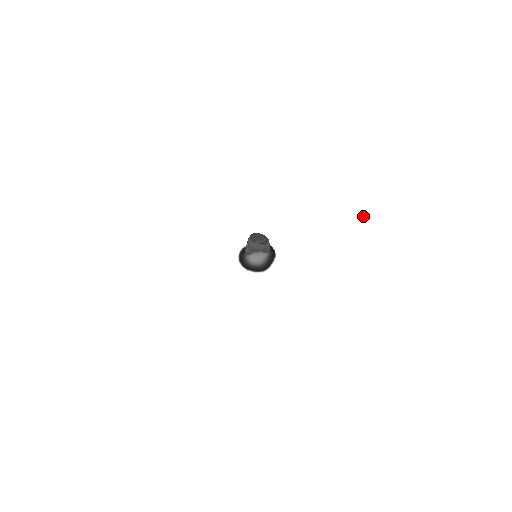
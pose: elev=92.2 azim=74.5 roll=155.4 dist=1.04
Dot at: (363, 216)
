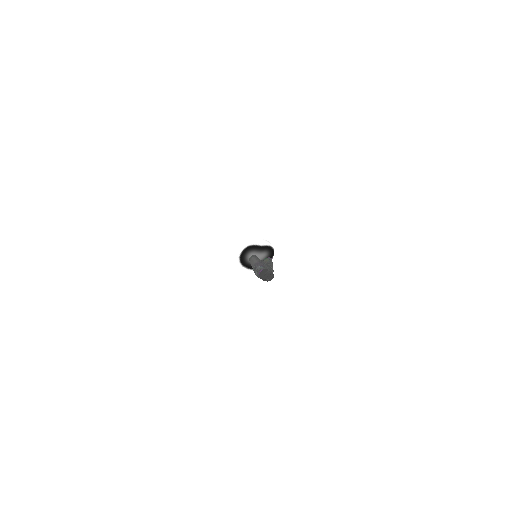
Dot at: (365, 237)
